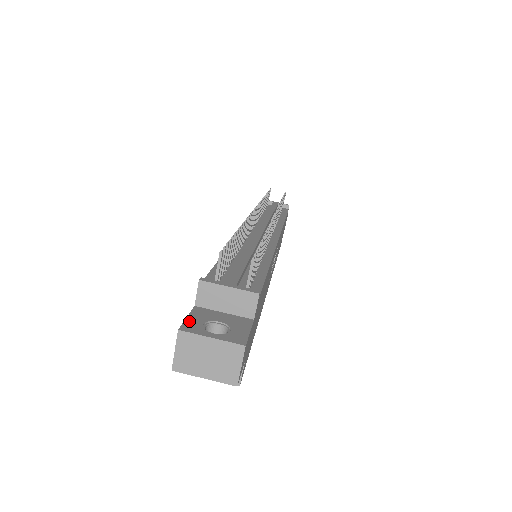
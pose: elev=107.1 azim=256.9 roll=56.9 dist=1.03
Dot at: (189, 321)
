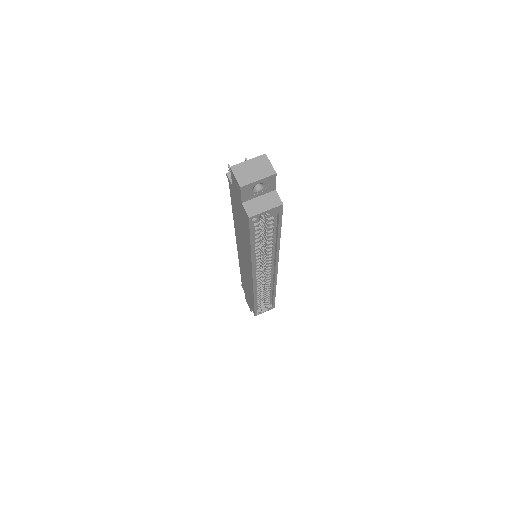
Dot at: occluded
